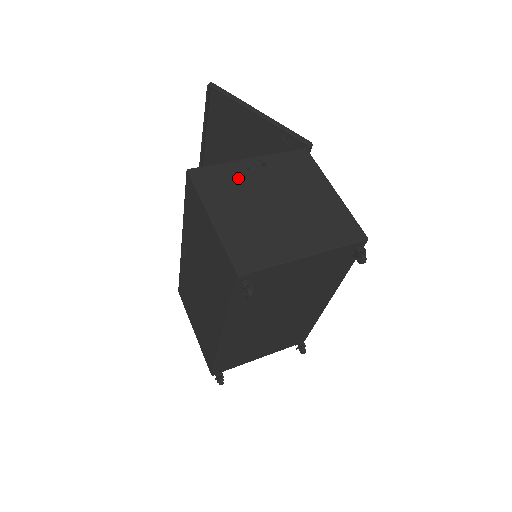
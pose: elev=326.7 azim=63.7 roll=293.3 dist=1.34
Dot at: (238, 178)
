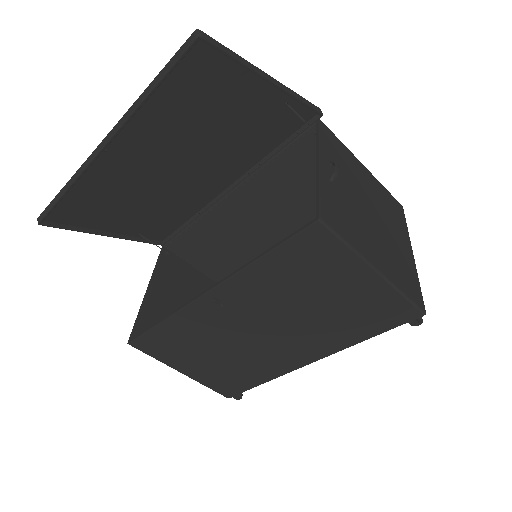
Dot at: (341, 199)
